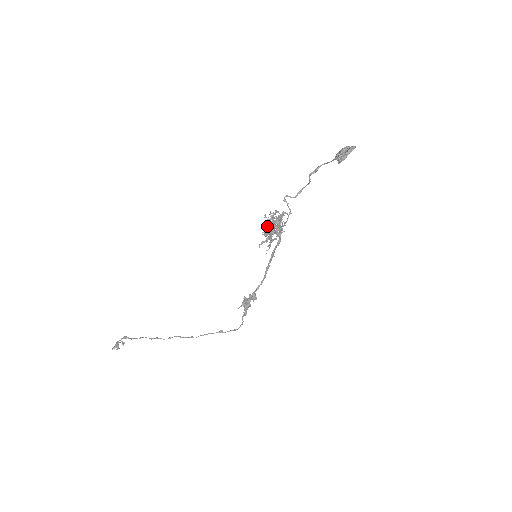
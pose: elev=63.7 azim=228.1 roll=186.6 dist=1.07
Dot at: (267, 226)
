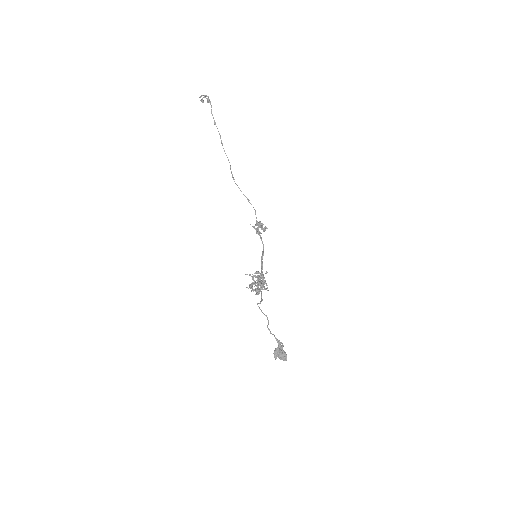
Dot at: (249, 286)
